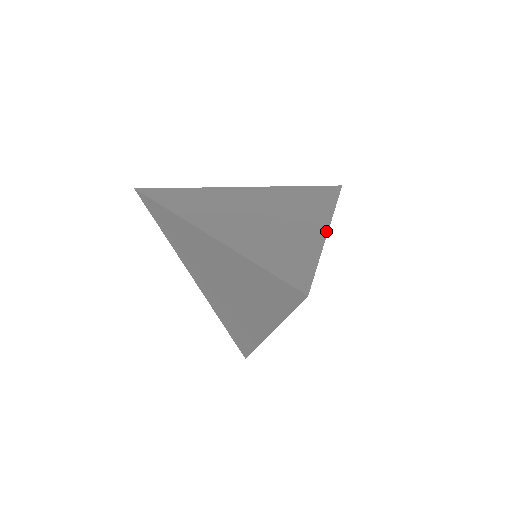
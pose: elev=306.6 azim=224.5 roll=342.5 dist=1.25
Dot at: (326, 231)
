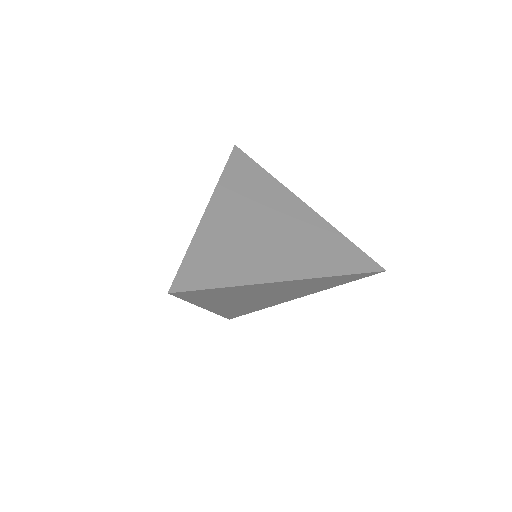
Dot at: (280, 280)
